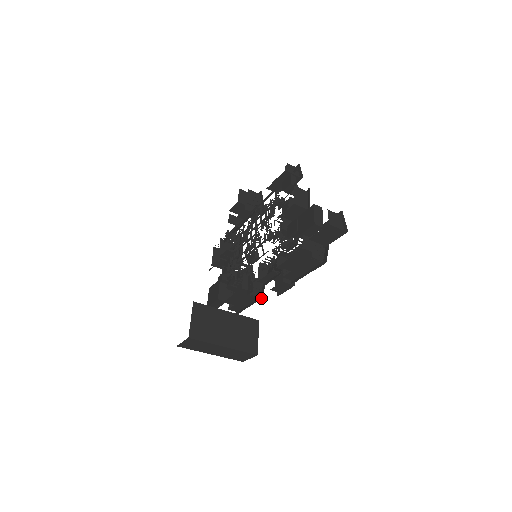
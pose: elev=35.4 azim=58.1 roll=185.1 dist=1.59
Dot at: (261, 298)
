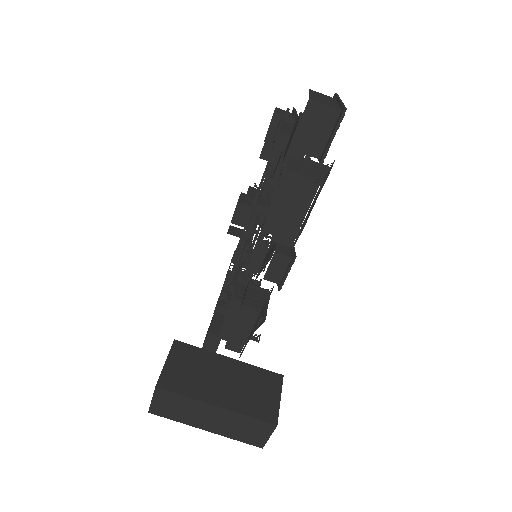
Dot at: occluded
